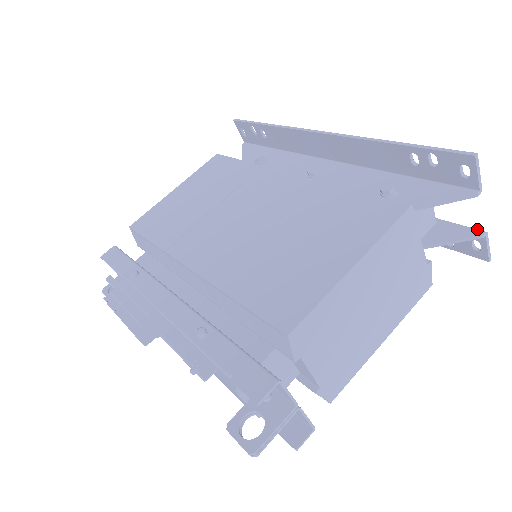
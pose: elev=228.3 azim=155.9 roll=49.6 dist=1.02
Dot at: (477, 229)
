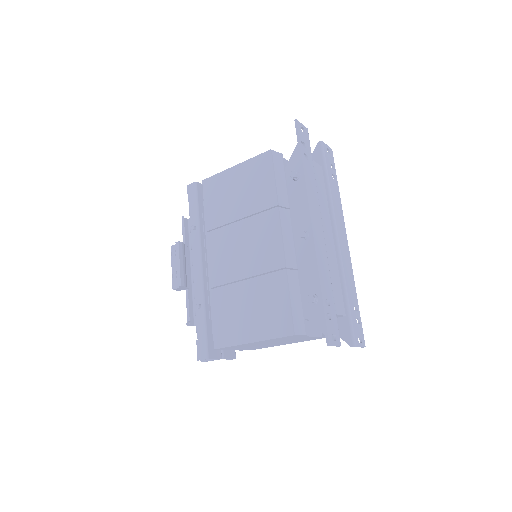
Dot at: (353, 341)
